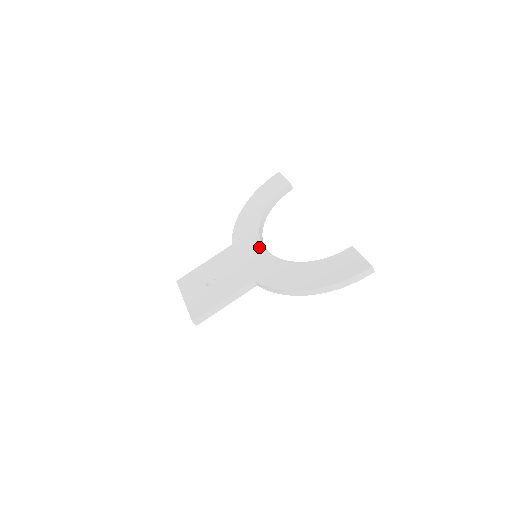
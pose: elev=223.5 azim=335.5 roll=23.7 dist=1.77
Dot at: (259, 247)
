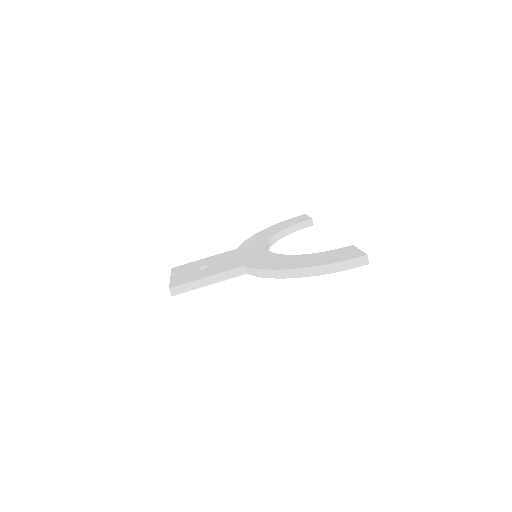
Dot at: (262, 249)
